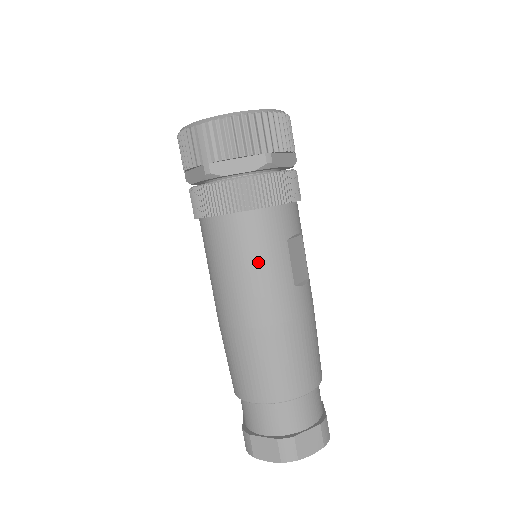
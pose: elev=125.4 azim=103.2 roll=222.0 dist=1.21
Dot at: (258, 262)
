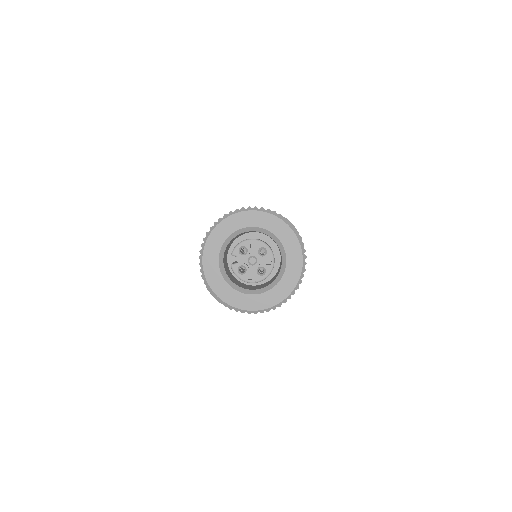
Dot at: occluded
